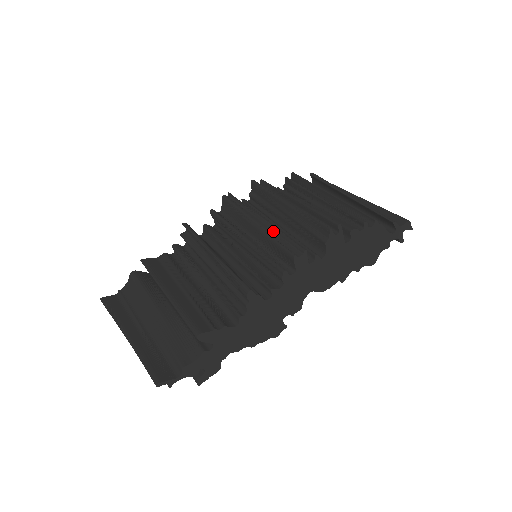
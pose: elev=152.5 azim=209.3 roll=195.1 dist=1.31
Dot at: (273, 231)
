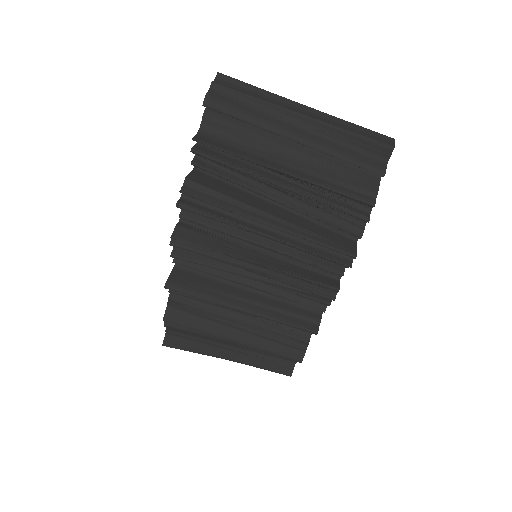
Dot at: (283, 275)
